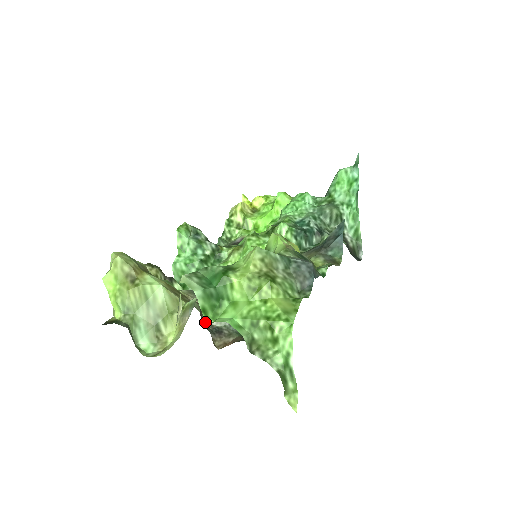
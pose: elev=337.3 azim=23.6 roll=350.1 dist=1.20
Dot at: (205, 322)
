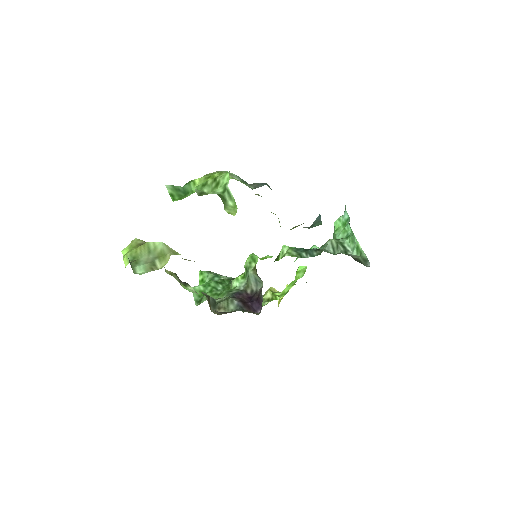
Dot at: (214, 313)
